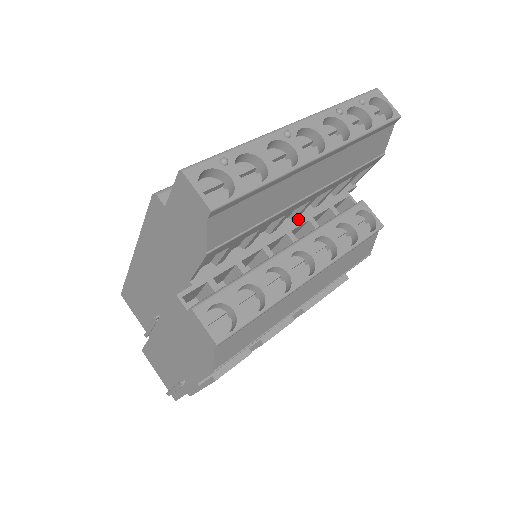
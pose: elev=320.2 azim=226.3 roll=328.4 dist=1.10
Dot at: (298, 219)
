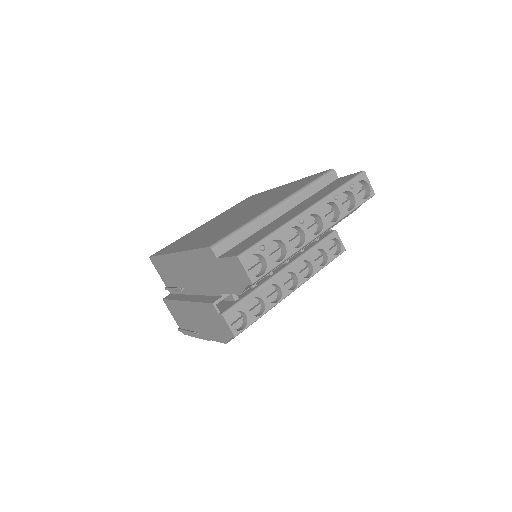
Dot at: occluded
